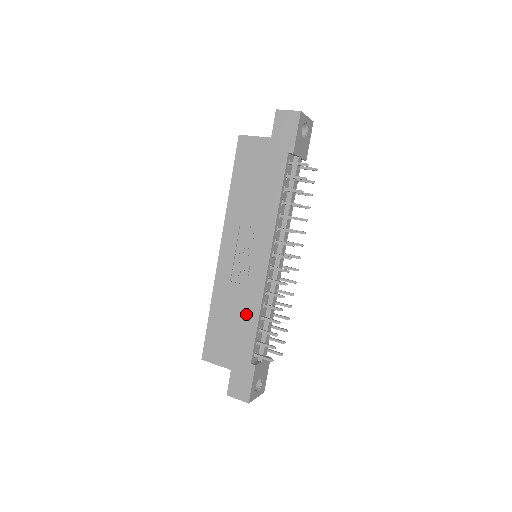
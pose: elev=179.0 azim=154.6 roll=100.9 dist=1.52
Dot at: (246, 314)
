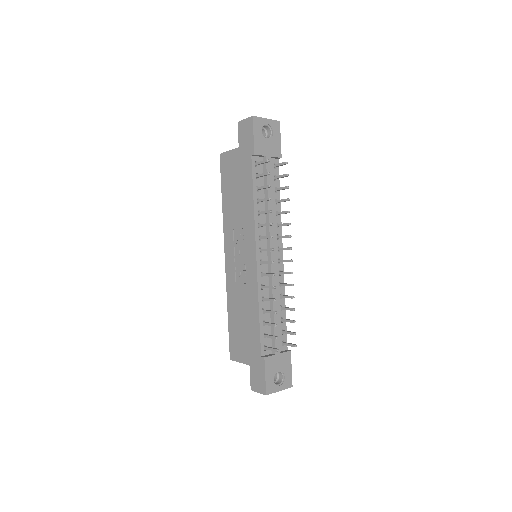
Dot at: (250, 310)
